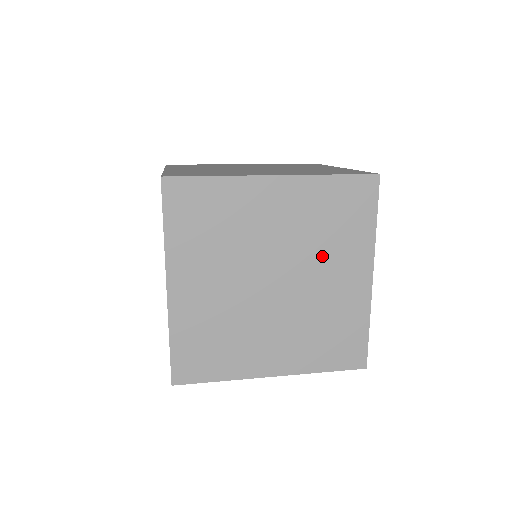
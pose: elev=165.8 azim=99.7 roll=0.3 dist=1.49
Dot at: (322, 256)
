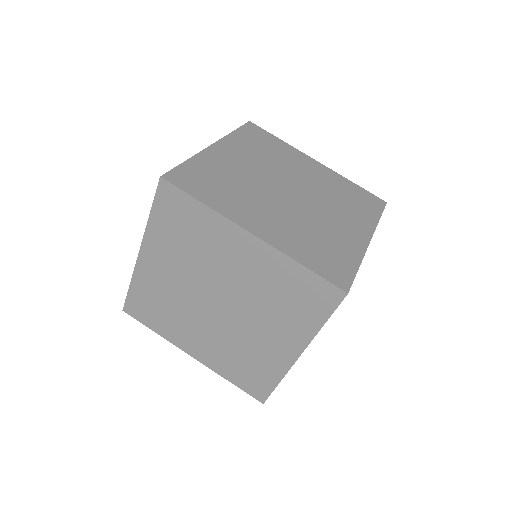
Dot at: occluded
